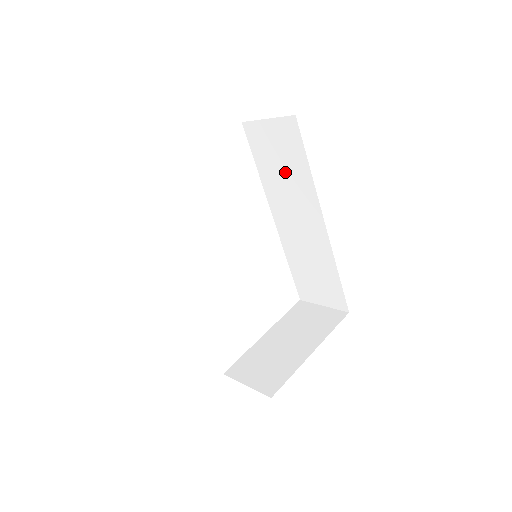
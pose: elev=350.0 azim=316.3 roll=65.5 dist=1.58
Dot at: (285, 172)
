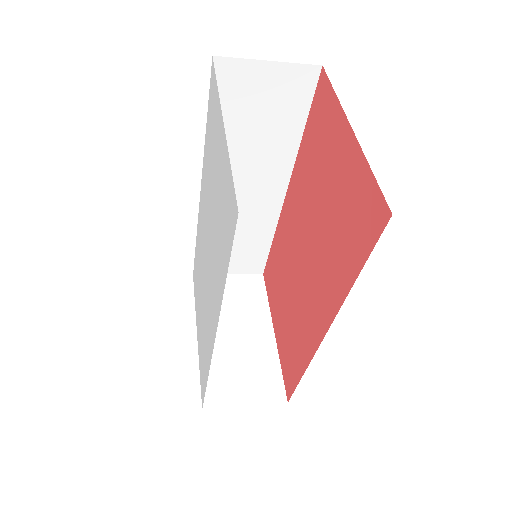
Dot at: (259, 134)
